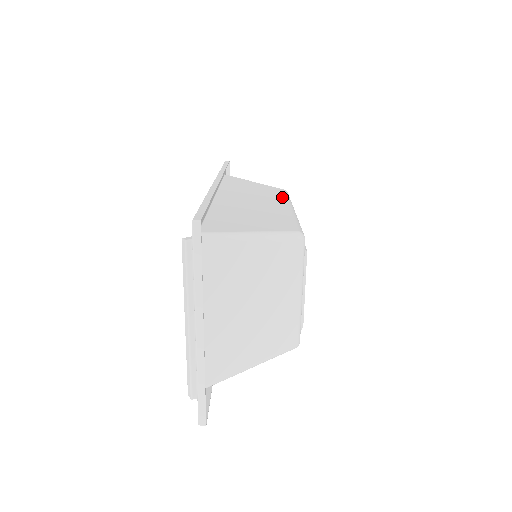
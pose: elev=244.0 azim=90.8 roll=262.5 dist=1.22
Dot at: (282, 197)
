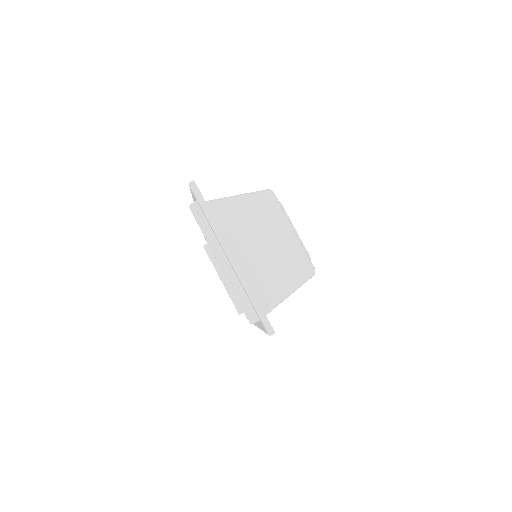
Dot at: occluded
